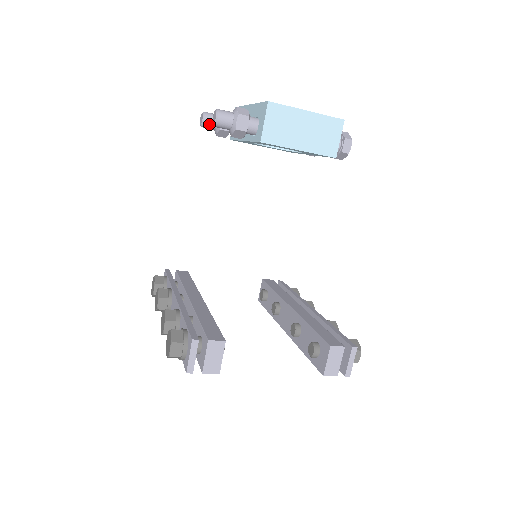
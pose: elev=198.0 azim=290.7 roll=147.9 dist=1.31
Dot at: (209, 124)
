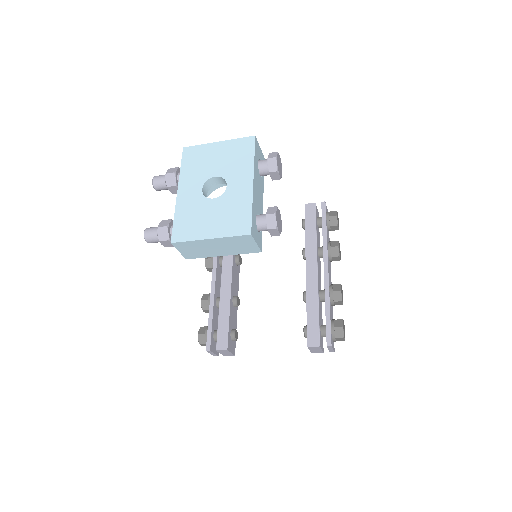
Dot at: occluded
